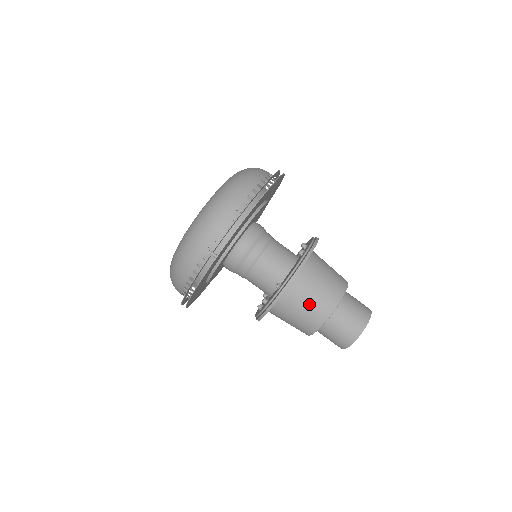
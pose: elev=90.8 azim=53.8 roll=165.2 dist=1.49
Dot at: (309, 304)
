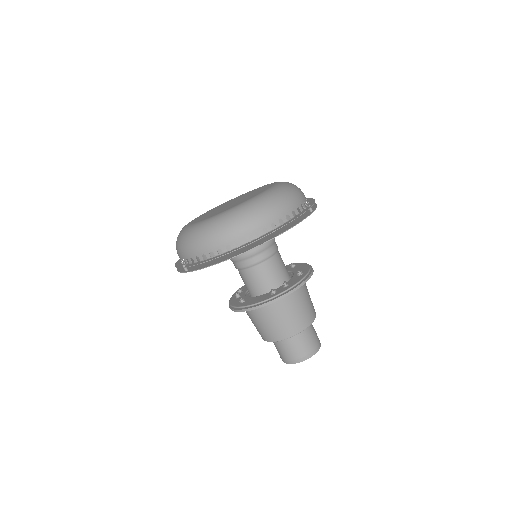
Dot at: (259, 325)
